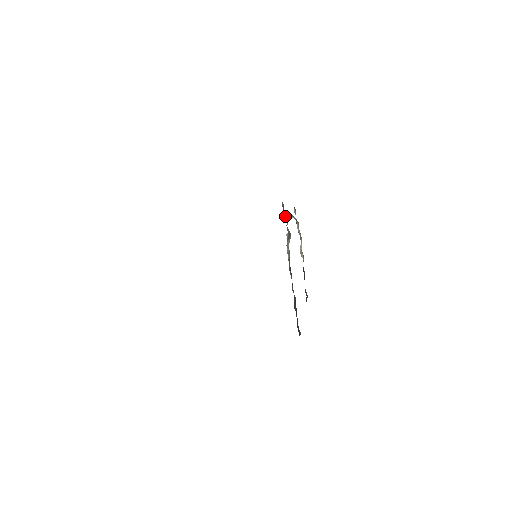
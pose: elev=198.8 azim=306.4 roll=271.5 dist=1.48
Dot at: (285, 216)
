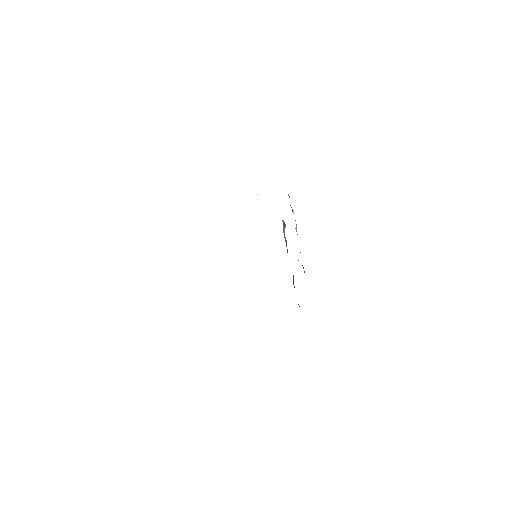
Dot at: occluded
